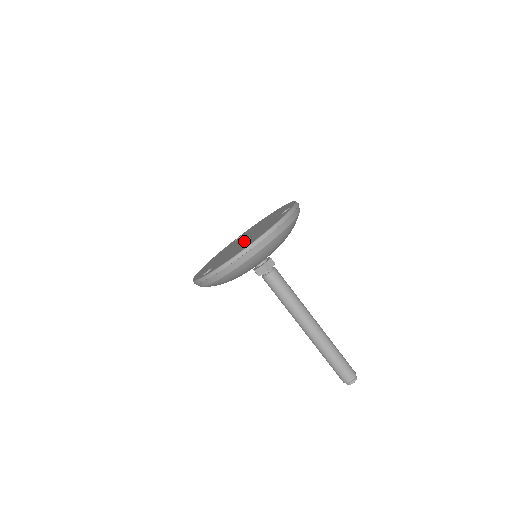
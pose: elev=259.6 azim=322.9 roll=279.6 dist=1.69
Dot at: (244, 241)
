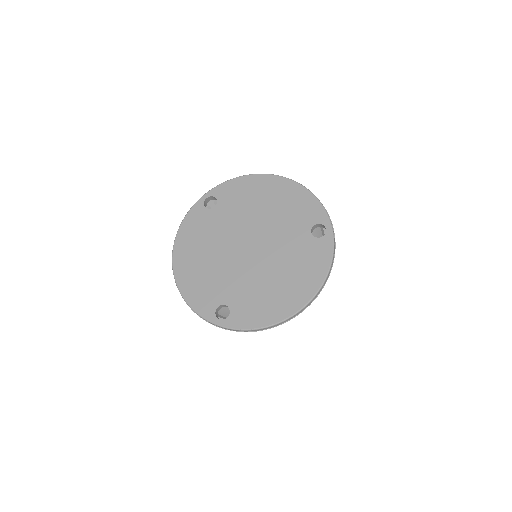
Dot at: (261, 263)
